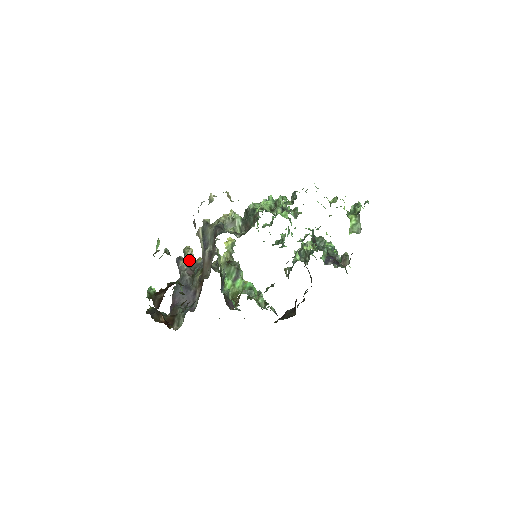
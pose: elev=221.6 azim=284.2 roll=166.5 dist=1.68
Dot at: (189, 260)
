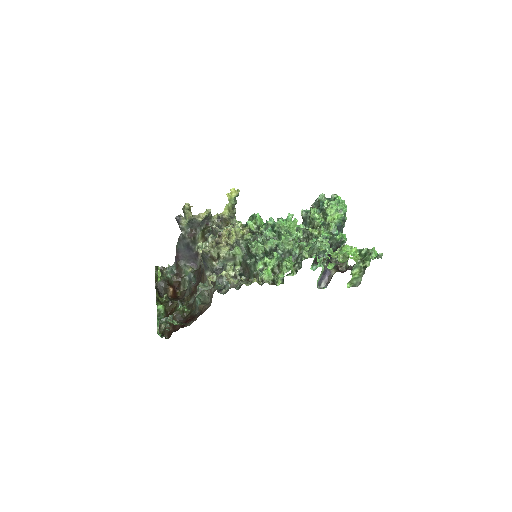
Dot at: (189, 221)
